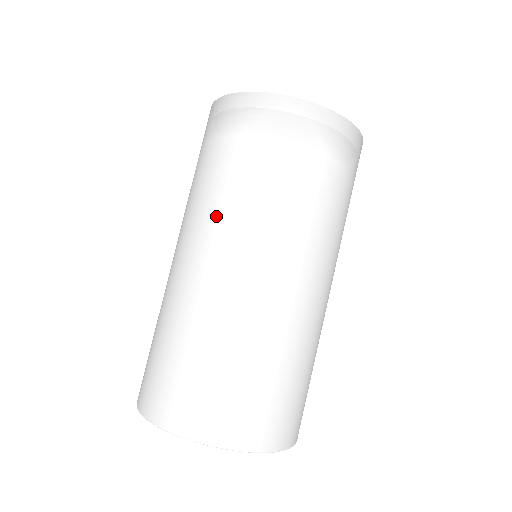
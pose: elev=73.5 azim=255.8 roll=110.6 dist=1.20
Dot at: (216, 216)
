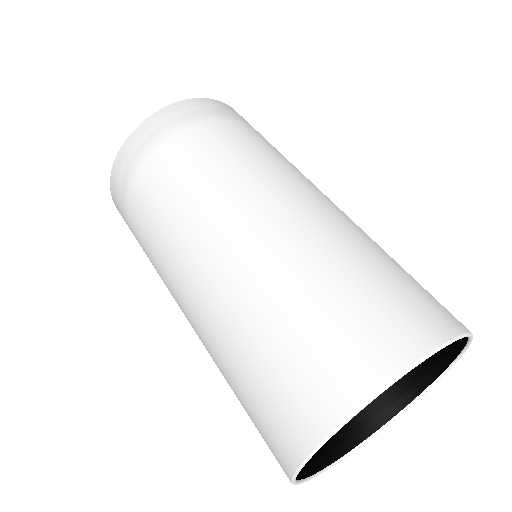
Dot at: (166, 250)
